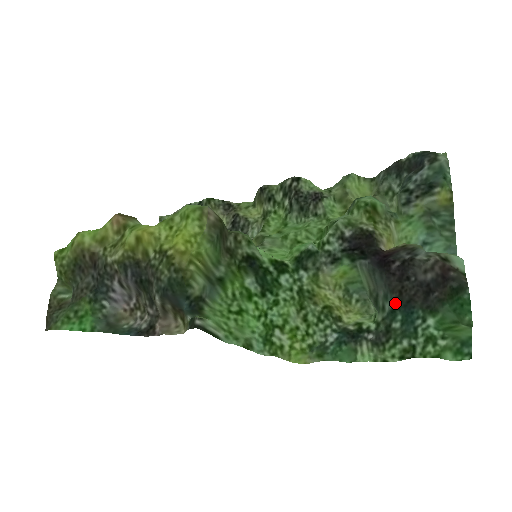
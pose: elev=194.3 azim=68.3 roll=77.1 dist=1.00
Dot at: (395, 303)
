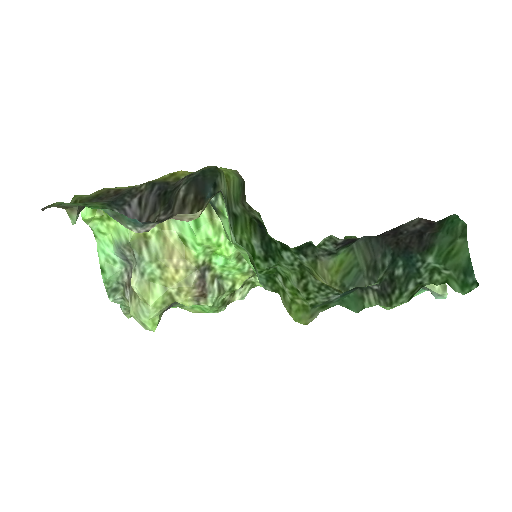
Dot at: (394, 252)
